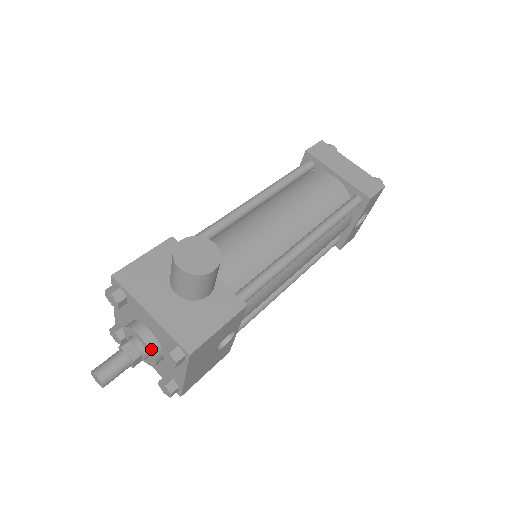
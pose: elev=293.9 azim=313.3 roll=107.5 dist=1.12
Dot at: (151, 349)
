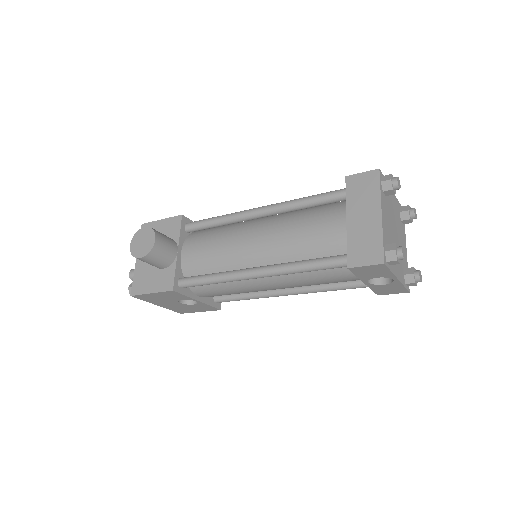
Dot at: occluded
